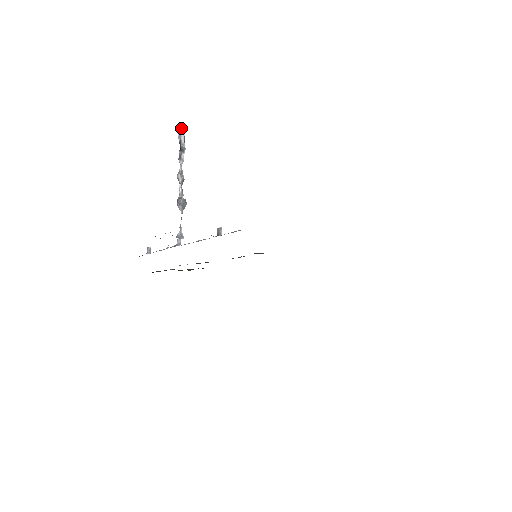
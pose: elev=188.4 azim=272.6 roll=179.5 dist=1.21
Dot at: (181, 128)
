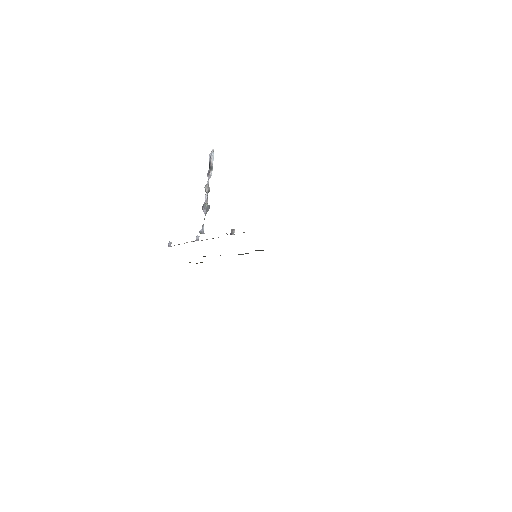
Dot at: (212, 152)
